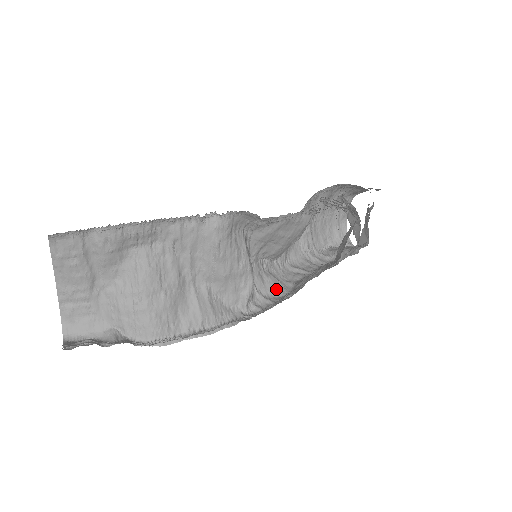
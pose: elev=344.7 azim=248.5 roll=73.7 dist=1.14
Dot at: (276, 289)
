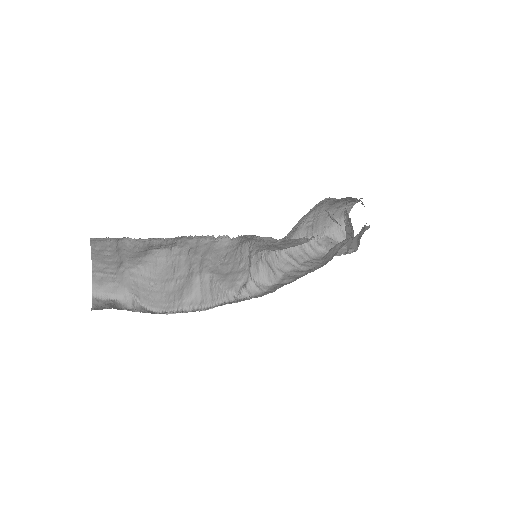
Dot at: (267, 278)
